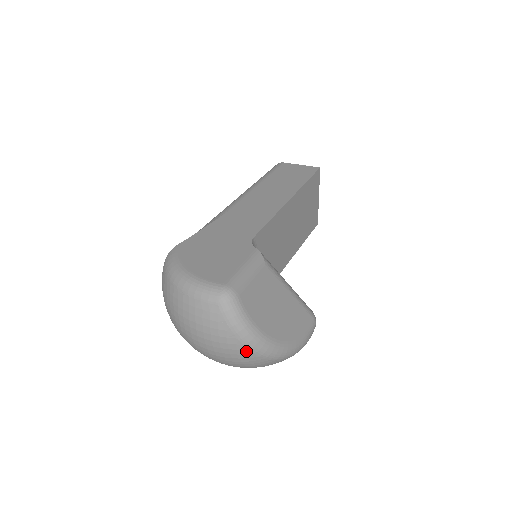
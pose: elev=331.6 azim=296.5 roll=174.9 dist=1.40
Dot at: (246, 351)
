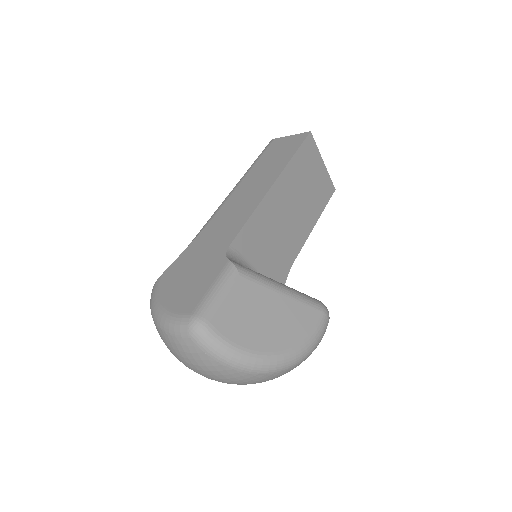
Dot at: (240, 373)
